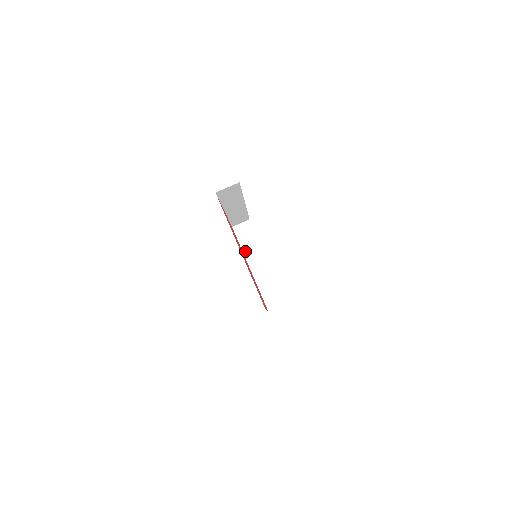
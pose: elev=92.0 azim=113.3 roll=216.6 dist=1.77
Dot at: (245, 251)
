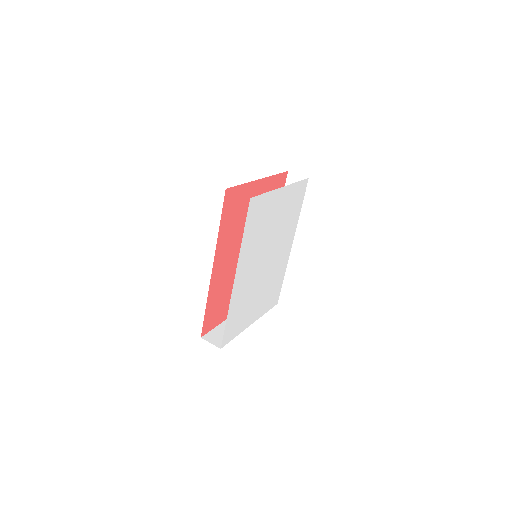
Dot at: occluded
